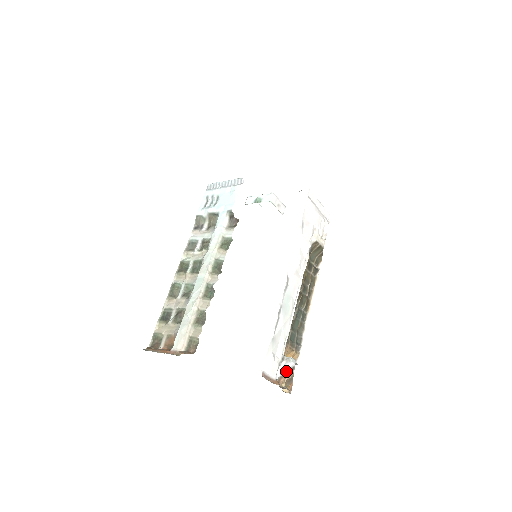
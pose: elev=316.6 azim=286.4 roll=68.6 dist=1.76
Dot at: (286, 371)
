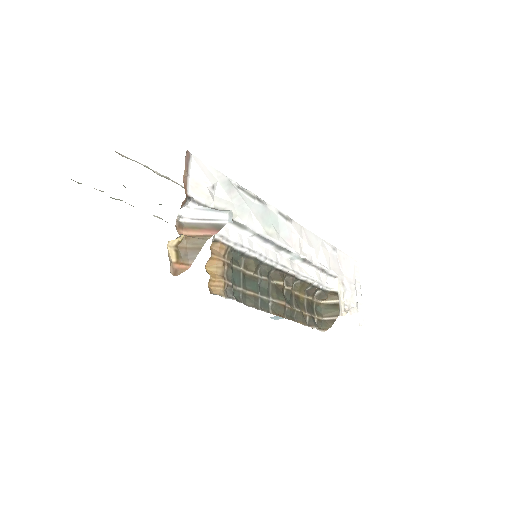
Dot at: (205, 222)
